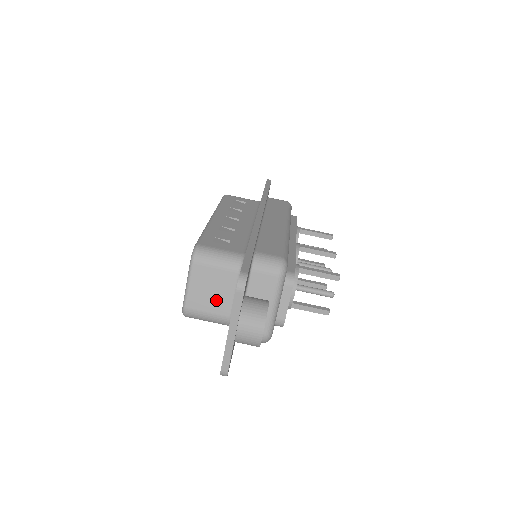
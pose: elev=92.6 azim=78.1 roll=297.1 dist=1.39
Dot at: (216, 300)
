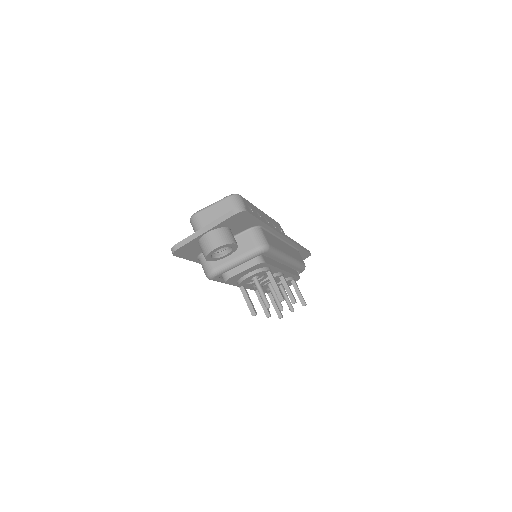
Dot at: occluded
